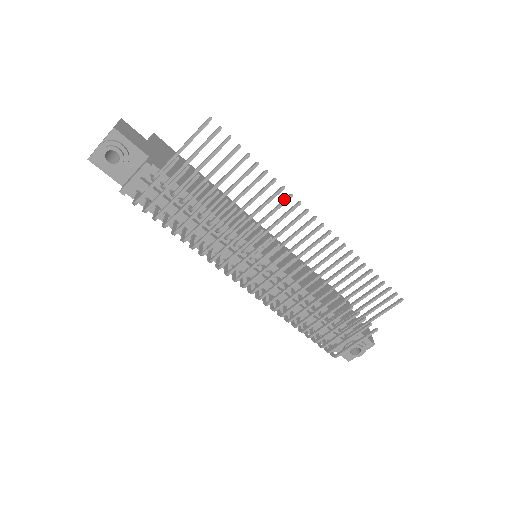
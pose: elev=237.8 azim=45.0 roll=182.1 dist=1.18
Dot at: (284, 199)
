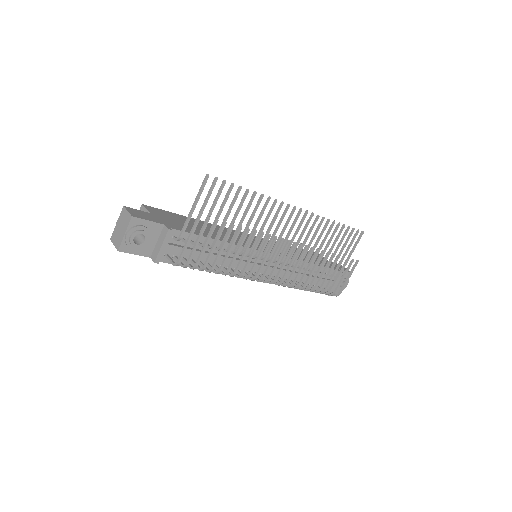
Dot at: (272, 205)
